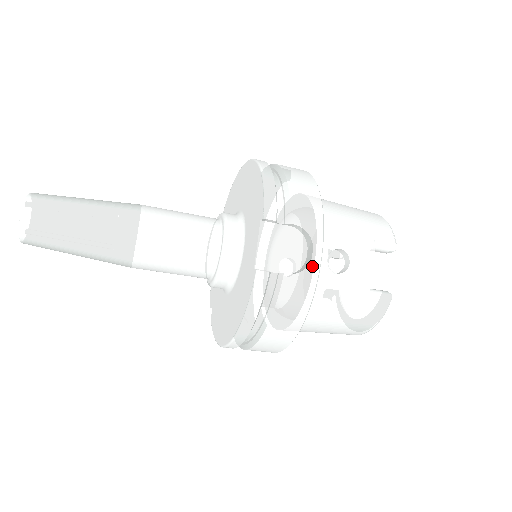
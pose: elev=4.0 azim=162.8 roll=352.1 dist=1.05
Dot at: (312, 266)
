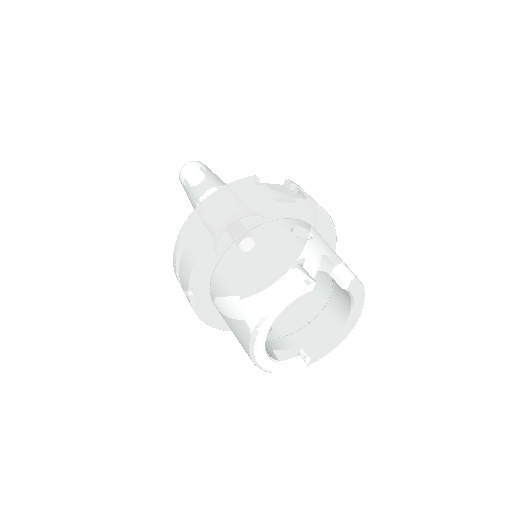
Dot at: (284, 194)
